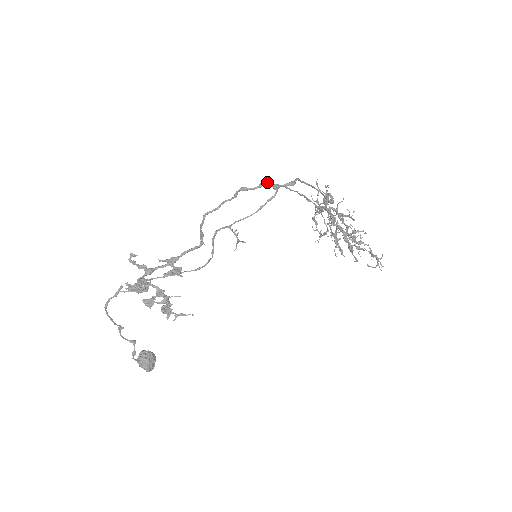
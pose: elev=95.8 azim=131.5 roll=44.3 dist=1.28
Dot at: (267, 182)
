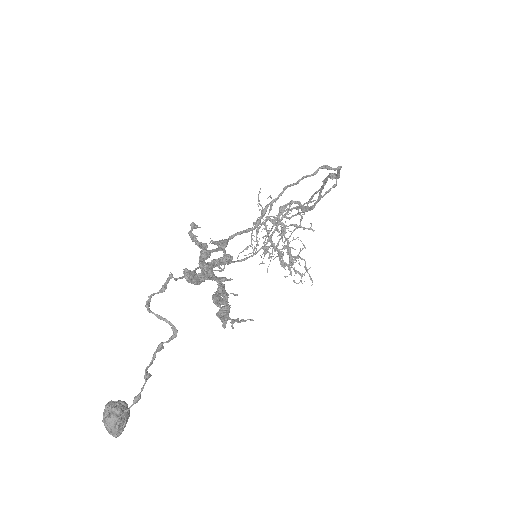
Dot at: (340, 166)
